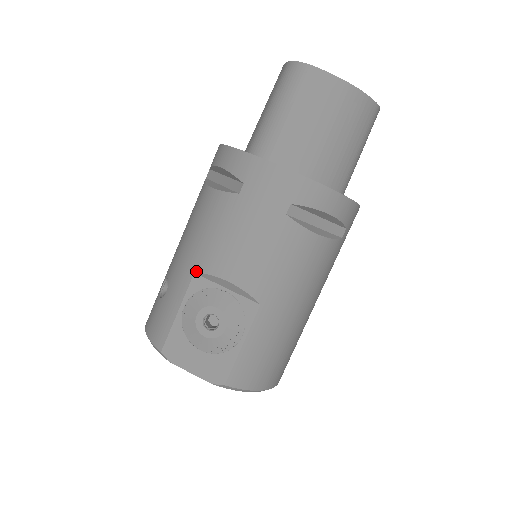
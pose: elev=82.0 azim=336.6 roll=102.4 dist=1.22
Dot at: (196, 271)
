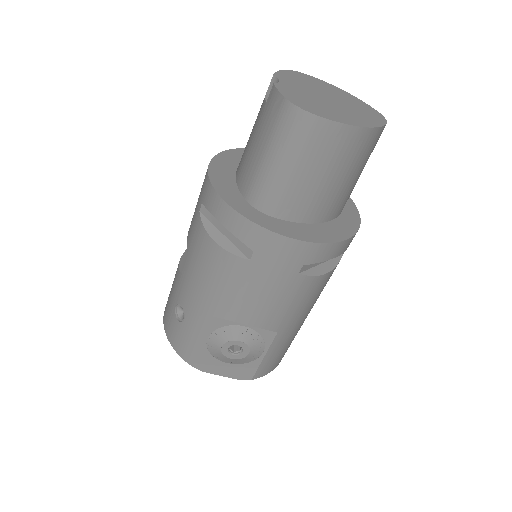
Dot at: (214, 316)
